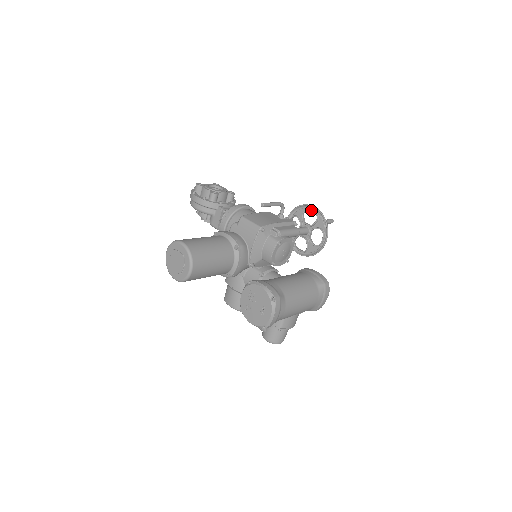
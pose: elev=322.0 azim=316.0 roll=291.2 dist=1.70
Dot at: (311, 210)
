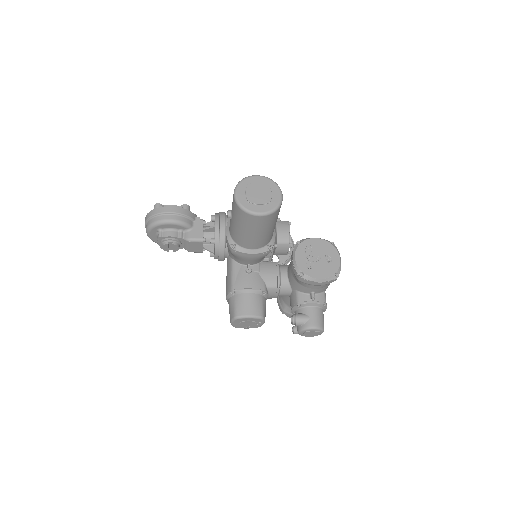
Dot at: occluded
